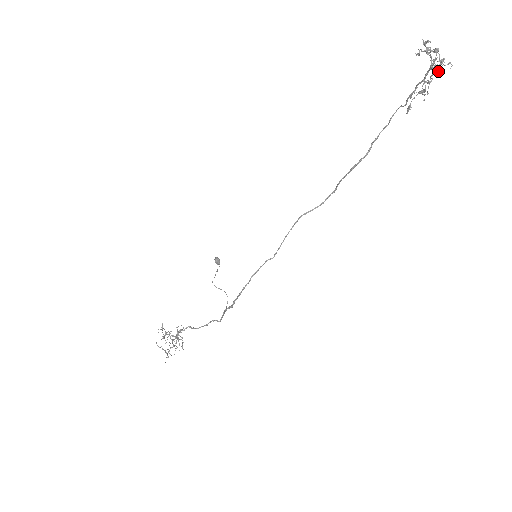
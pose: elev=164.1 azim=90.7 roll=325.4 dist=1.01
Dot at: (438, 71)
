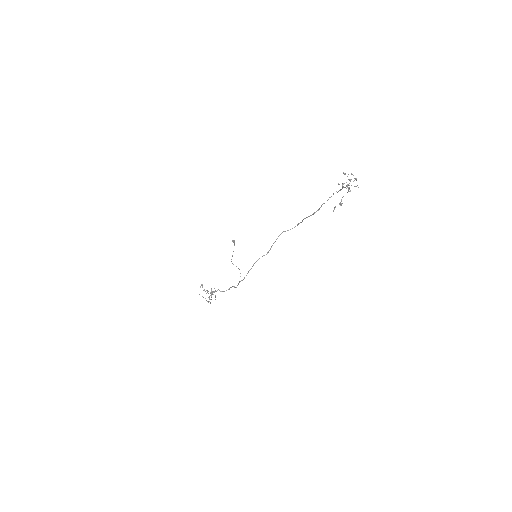
Dot at: occluded
